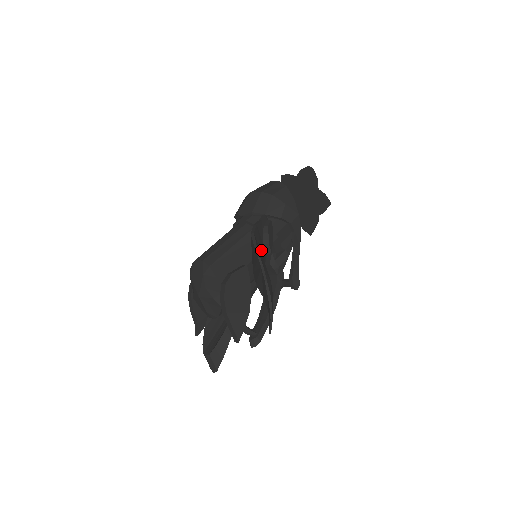
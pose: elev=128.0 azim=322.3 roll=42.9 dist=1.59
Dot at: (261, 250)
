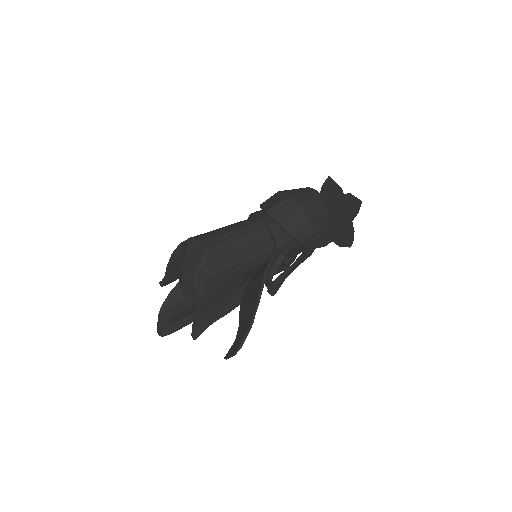
Dot at: occluded
